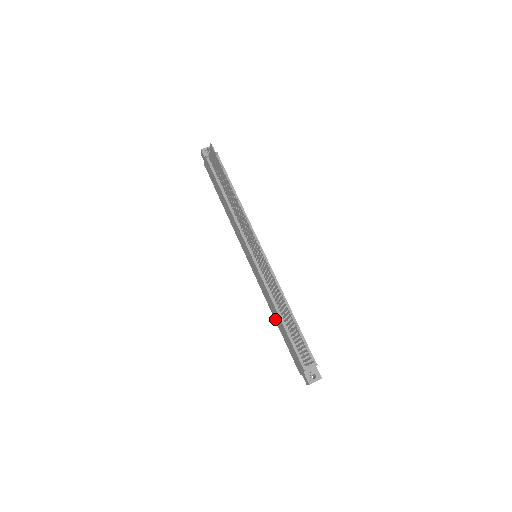
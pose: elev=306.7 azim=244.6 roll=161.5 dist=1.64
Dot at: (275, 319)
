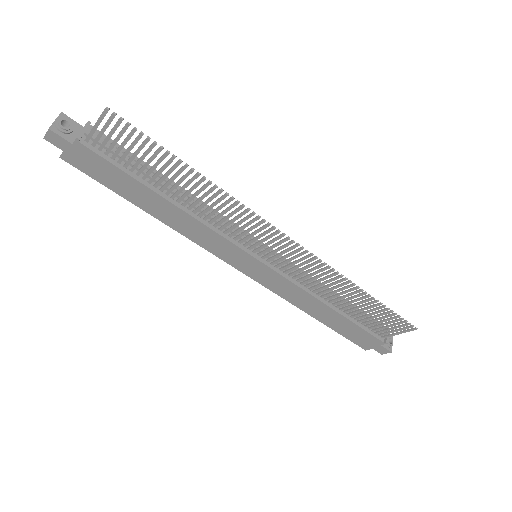
Dot at: (313, 315)
